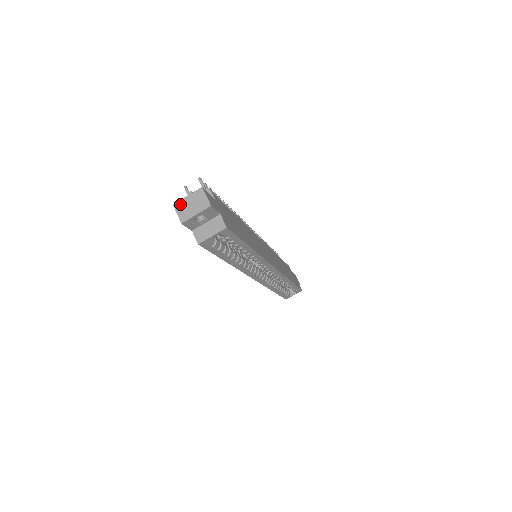
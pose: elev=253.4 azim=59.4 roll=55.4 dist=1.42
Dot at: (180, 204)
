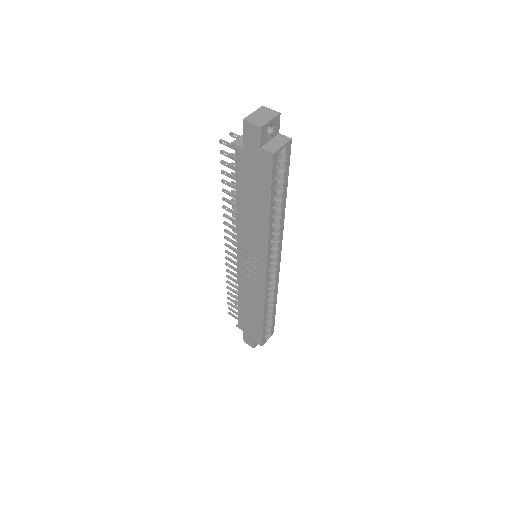
Dot at: (250, 117)
